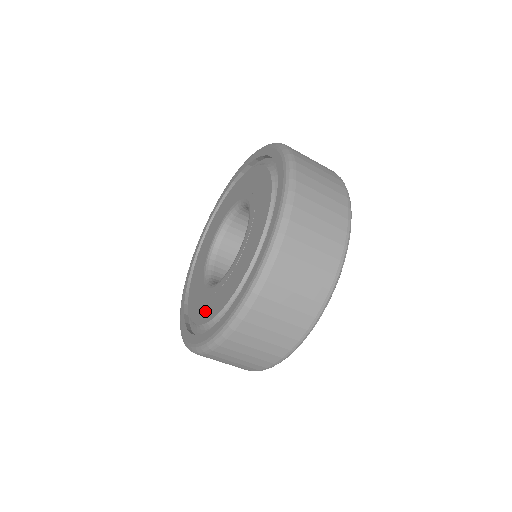
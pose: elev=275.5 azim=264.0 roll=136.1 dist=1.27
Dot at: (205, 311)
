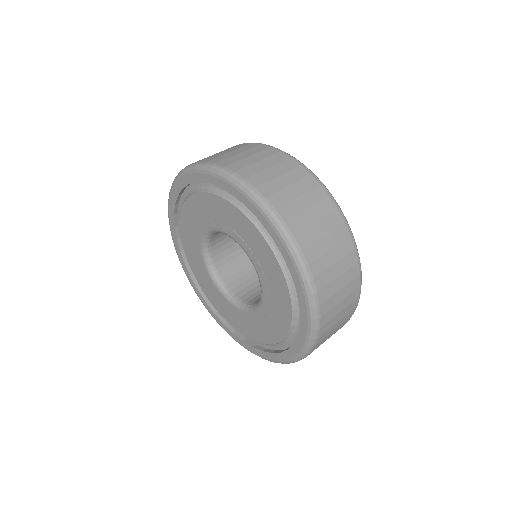
Dot at: (264, 334)
